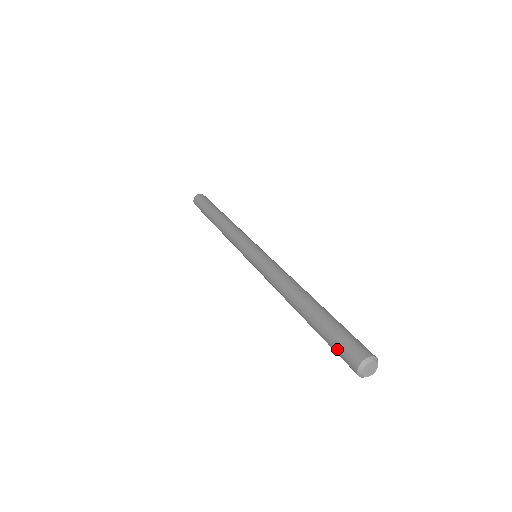
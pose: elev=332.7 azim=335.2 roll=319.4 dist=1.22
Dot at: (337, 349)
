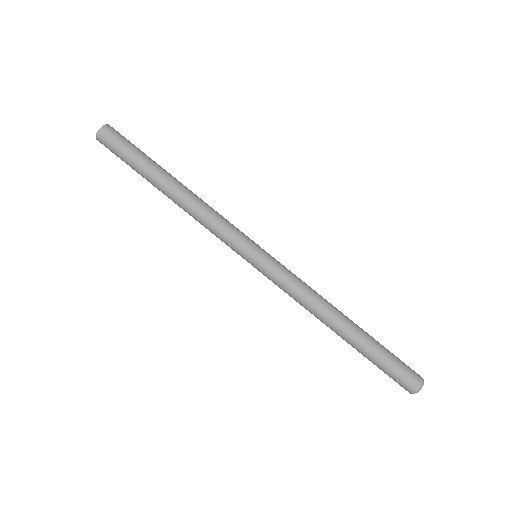
Dot at: (392, 376)
